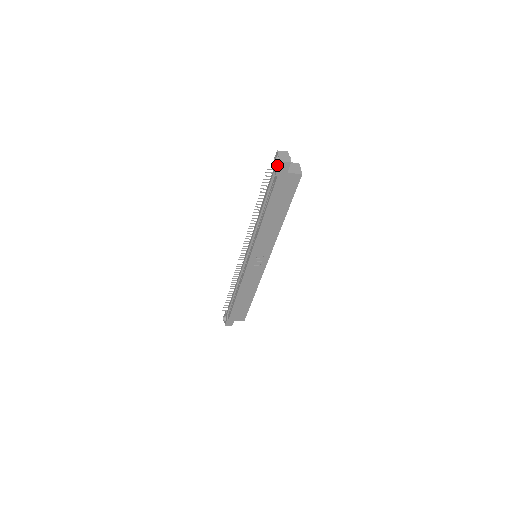
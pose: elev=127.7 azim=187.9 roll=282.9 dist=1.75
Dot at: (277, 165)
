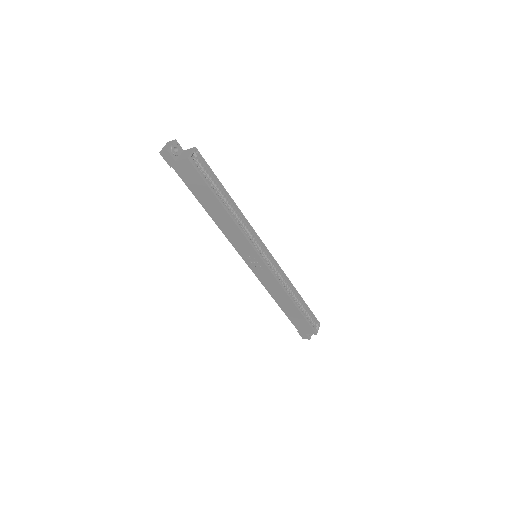
Dot at: (165, 157)
